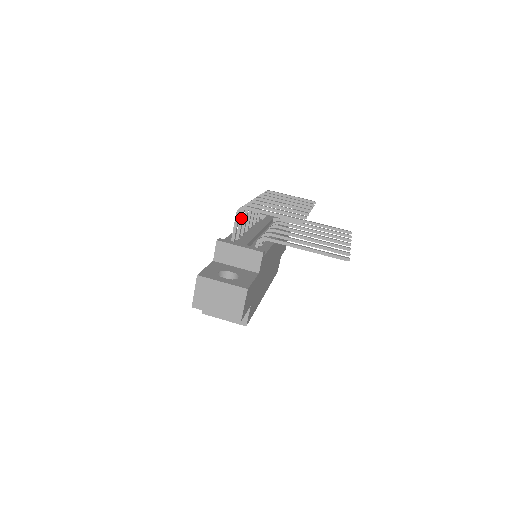
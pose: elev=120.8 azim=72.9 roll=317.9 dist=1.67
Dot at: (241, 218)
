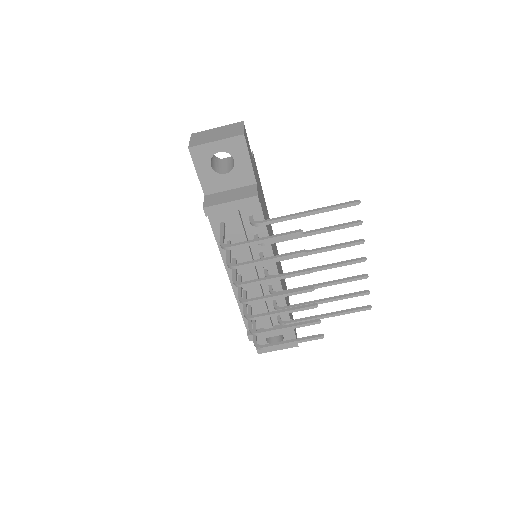
Dot at: (250, 323)
